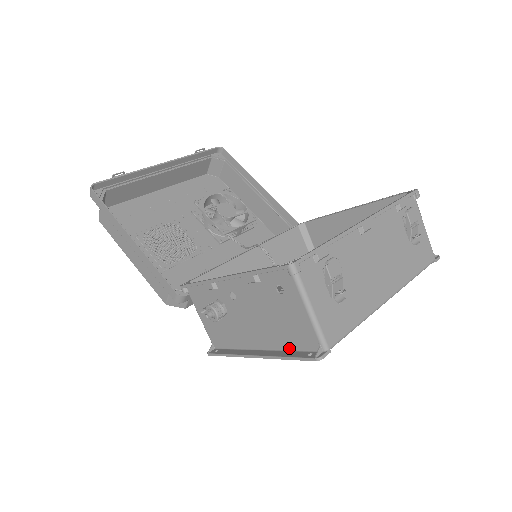
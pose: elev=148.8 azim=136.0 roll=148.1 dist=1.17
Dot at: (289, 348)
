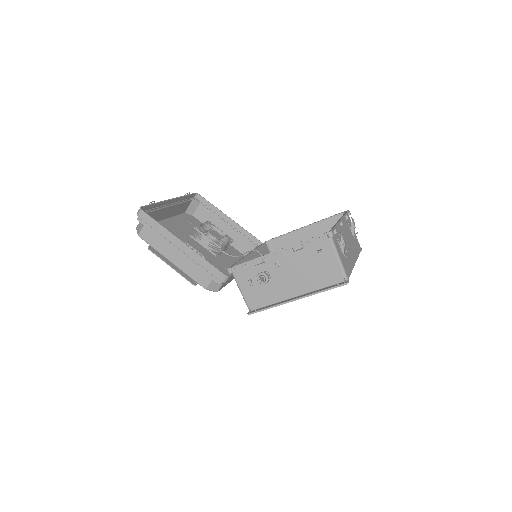
Dot at: (320, 287)
